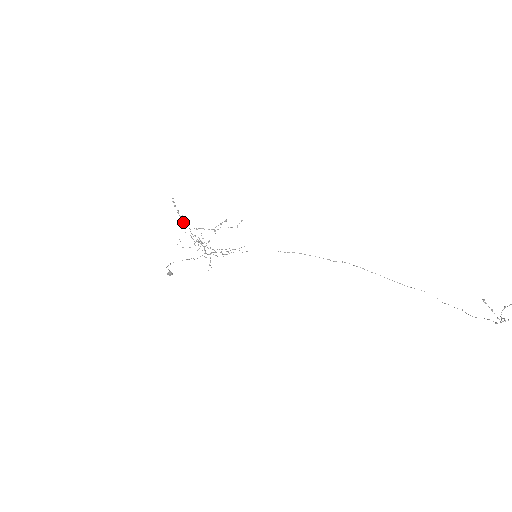
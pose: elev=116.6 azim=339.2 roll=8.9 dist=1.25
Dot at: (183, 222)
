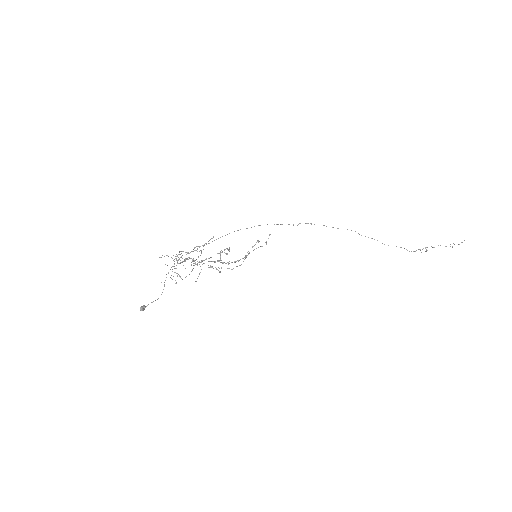
Dot at: (215, 262)
